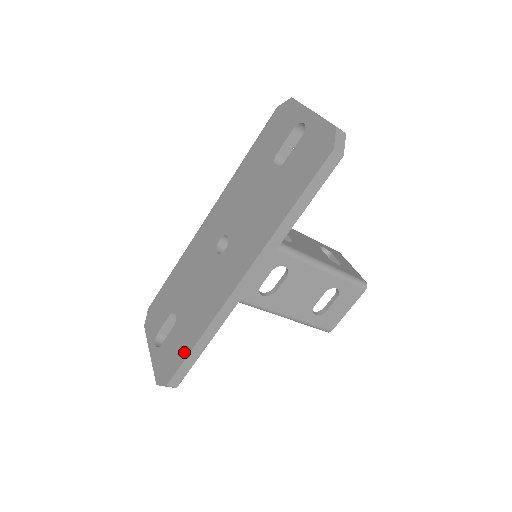
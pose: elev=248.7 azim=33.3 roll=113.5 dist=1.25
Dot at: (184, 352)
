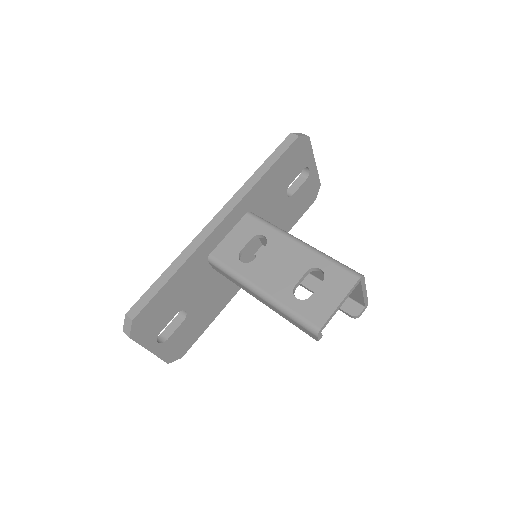
Dot at: occluded
